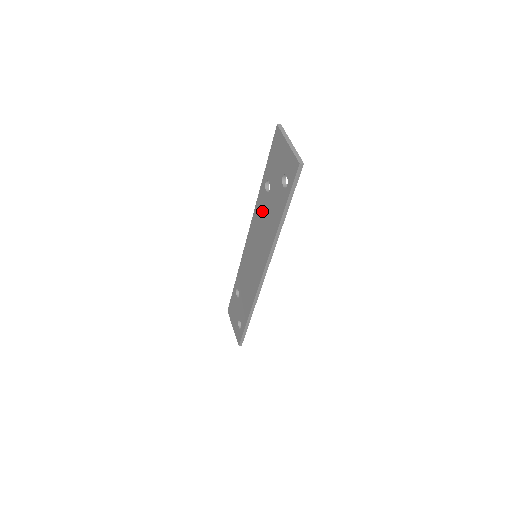
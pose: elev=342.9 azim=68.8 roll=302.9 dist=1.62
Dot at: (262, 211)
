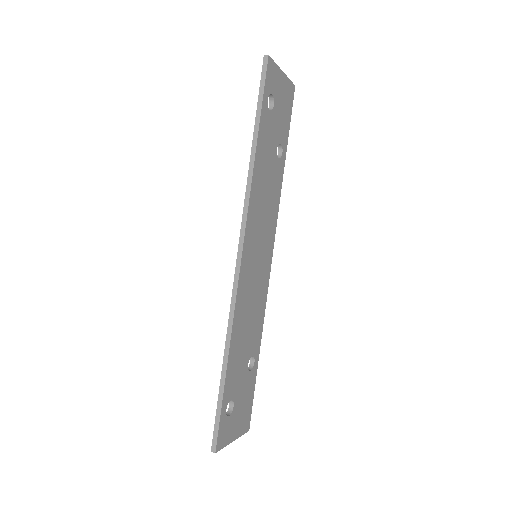
Dot at: occluded
